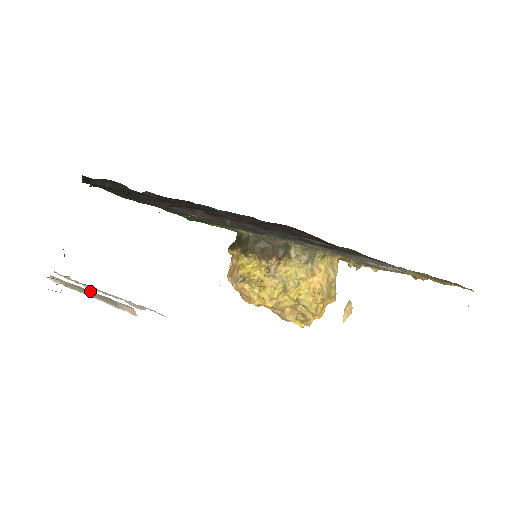
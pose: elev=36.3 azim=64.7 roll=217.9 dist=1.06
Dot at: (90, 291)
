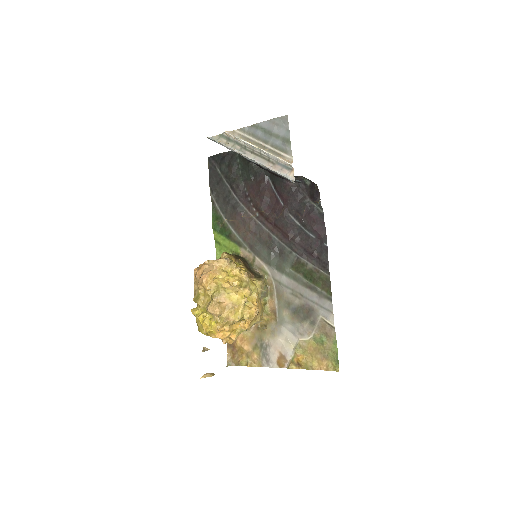
Dot at: (264, 146)
